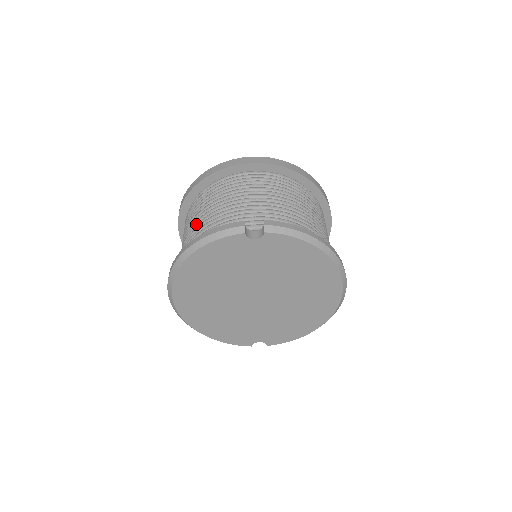
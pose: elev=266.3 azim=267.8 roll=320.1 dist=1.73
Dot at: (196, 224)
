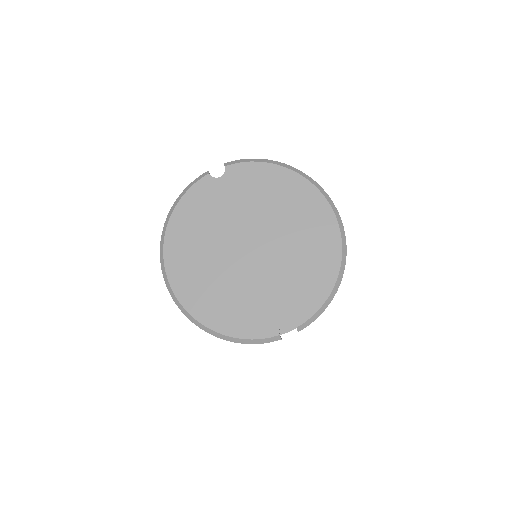
Dot at: occluded
